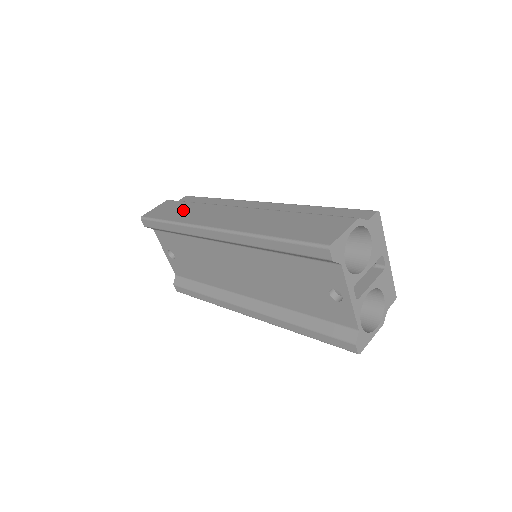
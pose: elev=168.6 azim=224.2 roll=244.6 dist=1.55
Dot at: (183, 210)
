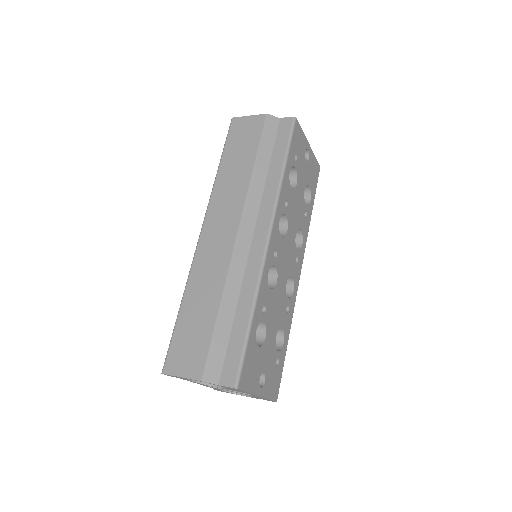
Dot at: (239, 161)
